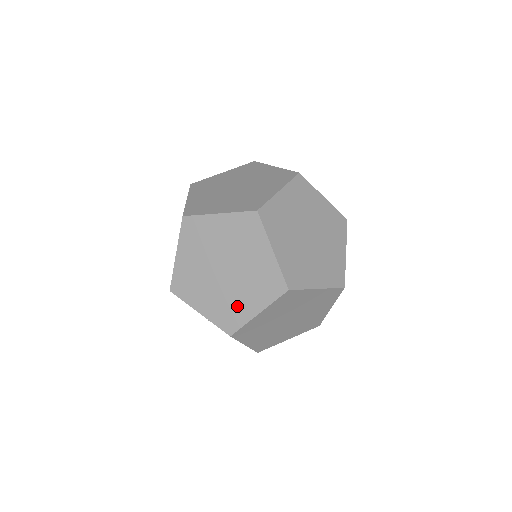
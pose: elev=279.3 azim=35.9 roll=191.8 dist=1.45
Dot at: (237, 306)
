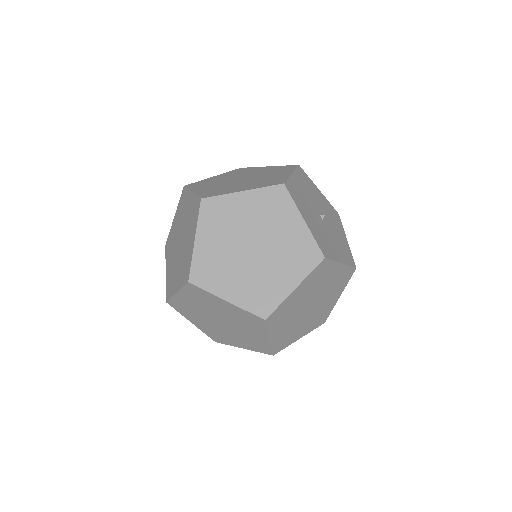
Dot at: (226, 338)
